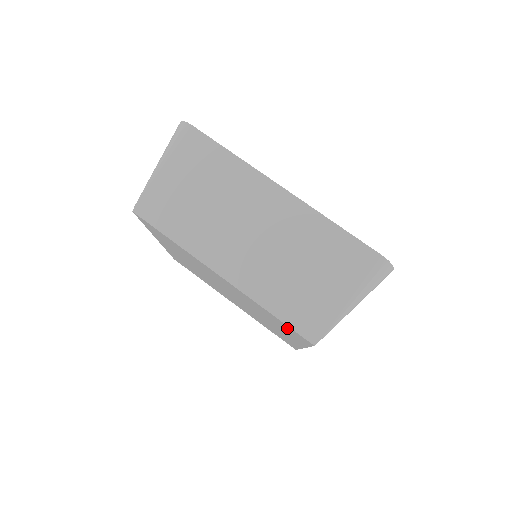
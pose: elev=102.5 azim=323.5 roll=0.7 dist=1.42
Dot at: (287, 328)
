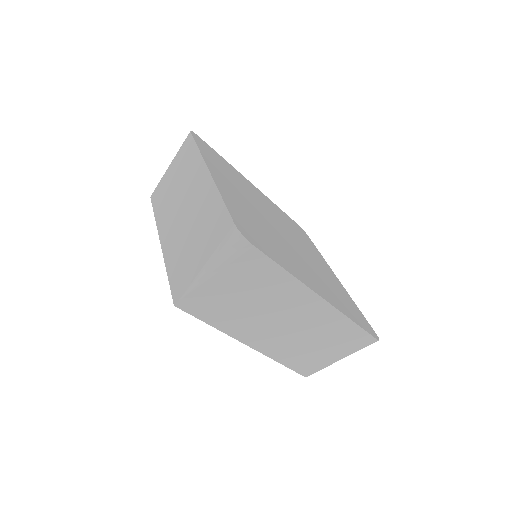
Dot at: occluded
